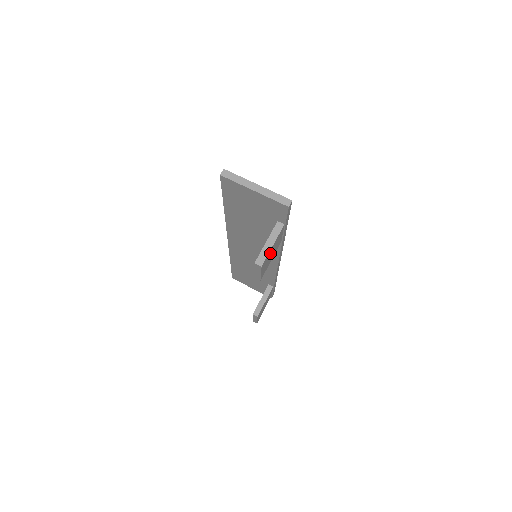
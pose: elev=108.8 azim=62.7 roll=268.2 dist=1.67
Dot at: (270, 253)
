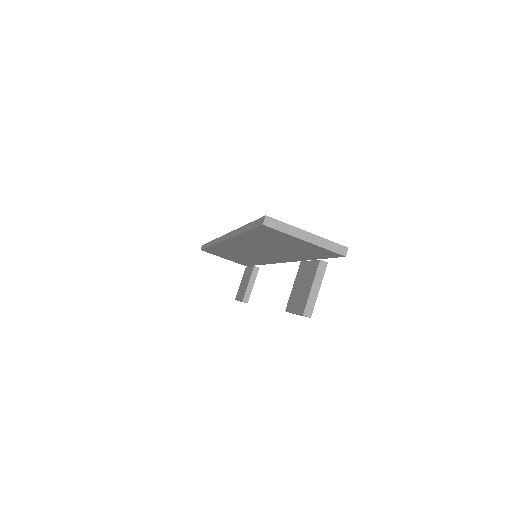
Dot at: occluded
